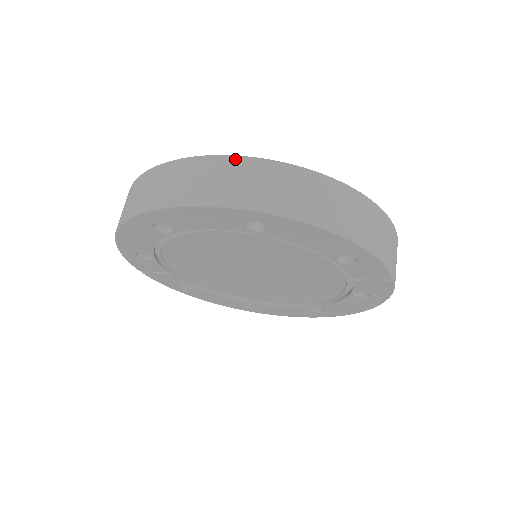
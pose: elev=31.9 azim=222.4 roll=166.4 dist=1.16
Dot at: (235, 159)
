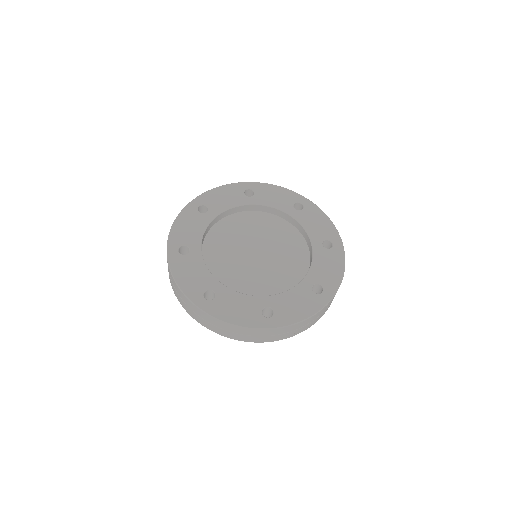
Dot at: (185, 298)
